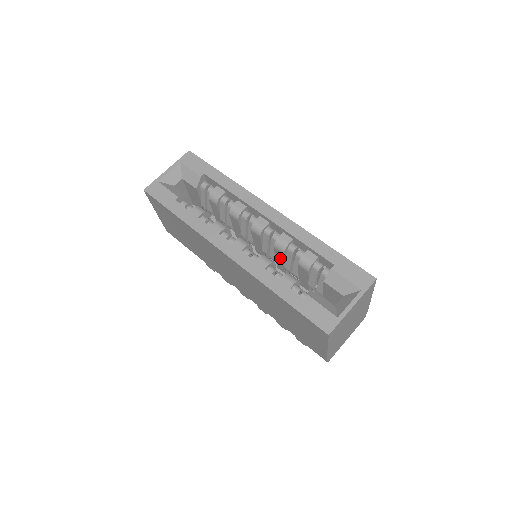
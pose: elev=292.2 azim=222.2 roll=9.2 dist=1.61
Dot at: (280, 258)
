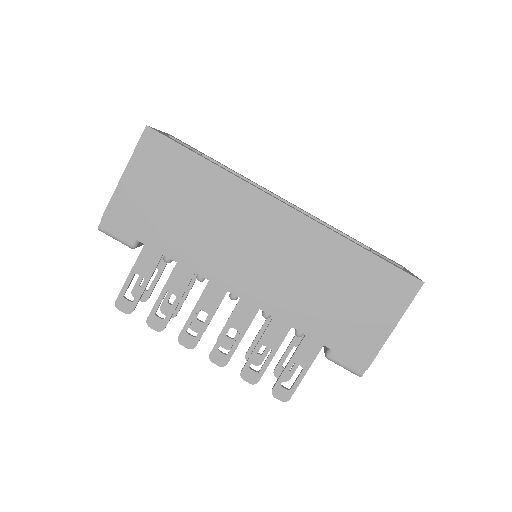
Dot at: occluded
